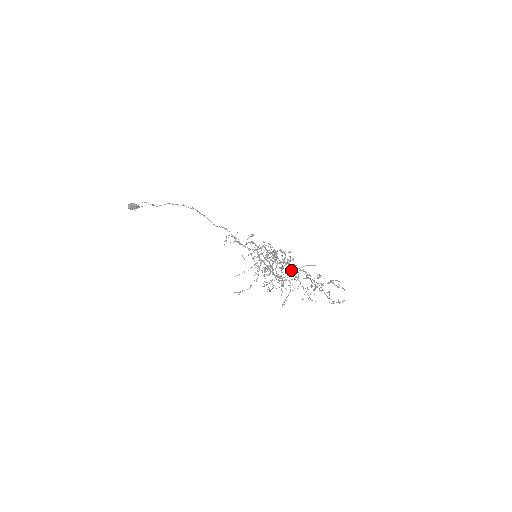
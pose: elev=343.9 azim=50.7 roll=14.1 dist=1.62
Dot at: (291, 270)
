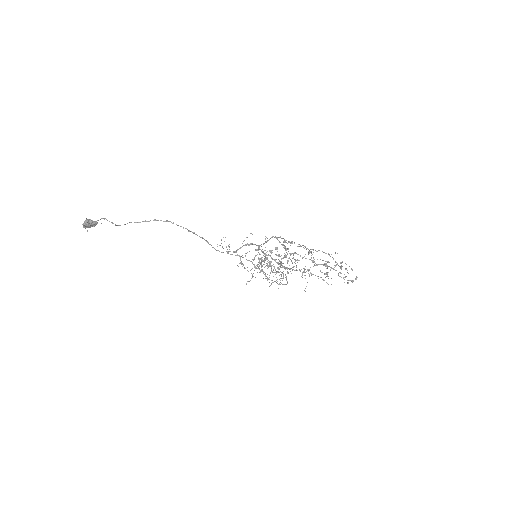
Dot at: (297, 262)
